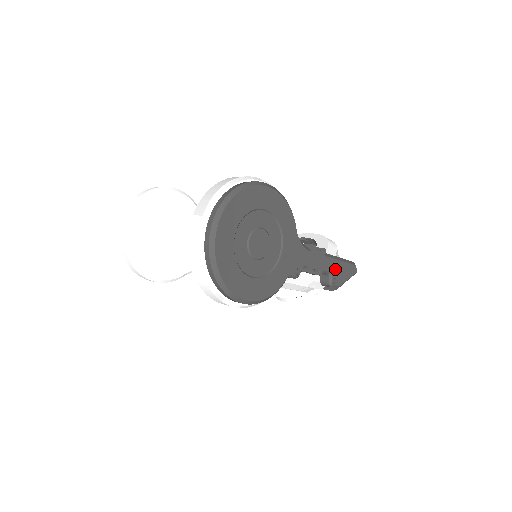
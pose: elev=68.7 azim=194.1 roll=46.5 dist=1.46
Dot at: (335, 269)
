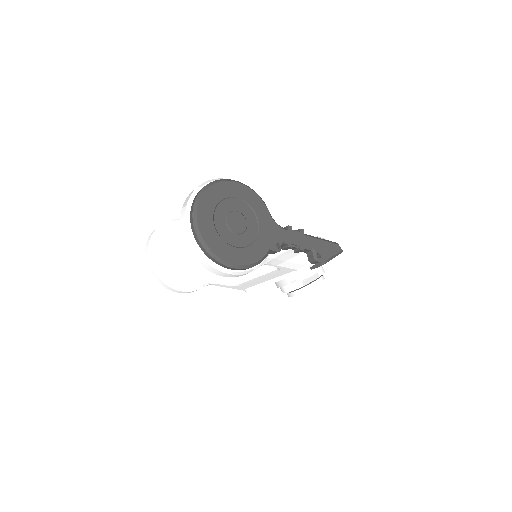
Dot at: (317, 246)
